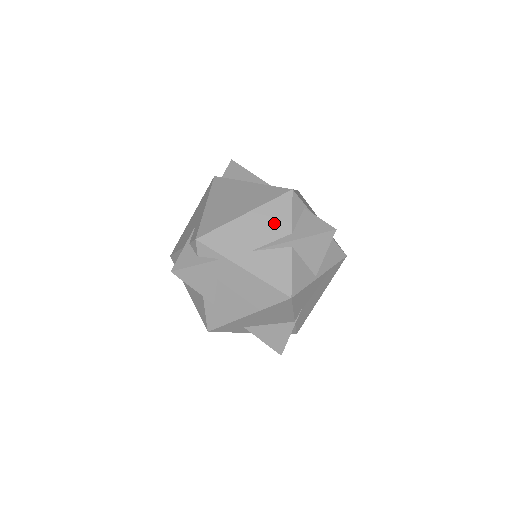
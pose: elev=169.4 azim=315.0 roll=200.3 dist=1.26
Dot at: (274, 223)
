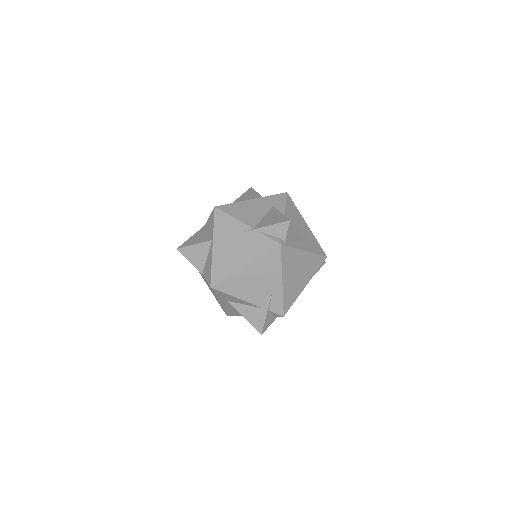
Dot at: occluded
